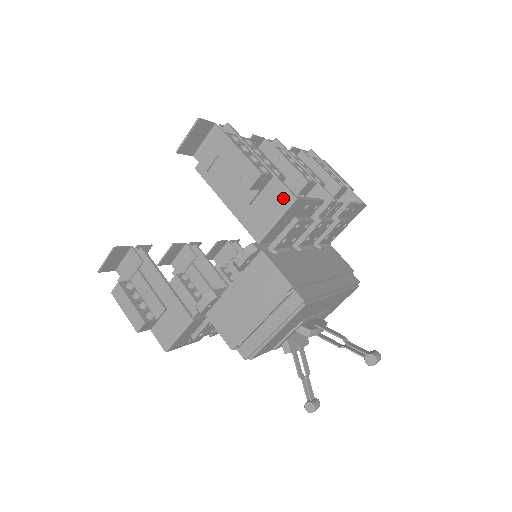
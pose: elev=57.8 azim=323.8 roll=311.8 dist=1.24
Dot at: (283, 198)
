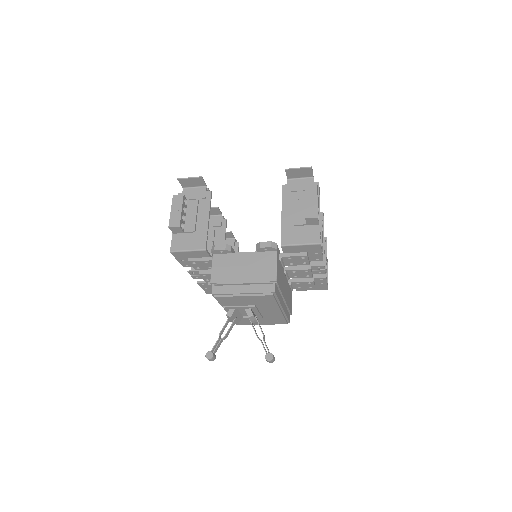
Dot at: (314, 238)
